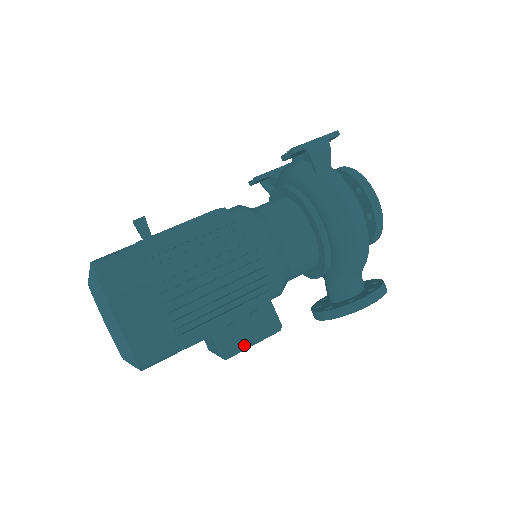
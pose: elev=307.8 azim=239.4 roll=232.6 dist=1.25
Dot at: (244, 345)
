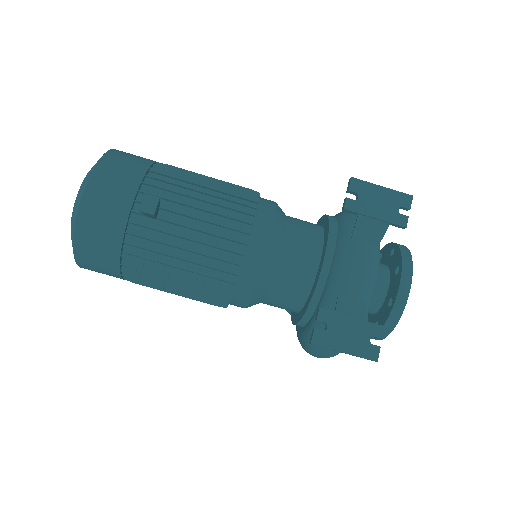
Dot at: occluded
